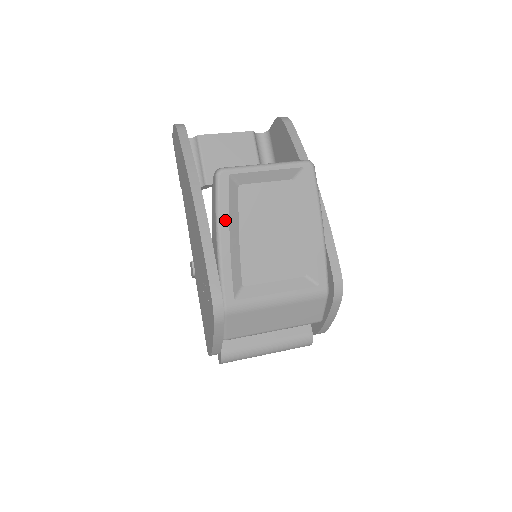
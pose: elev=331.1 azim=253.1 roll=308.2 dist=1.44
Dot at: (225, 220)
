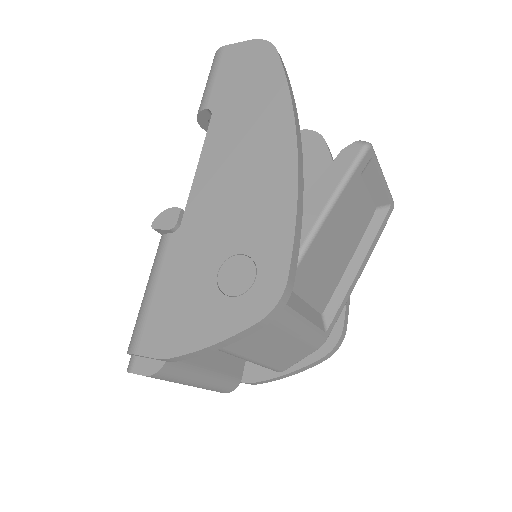
Dot at: (341, 201)
